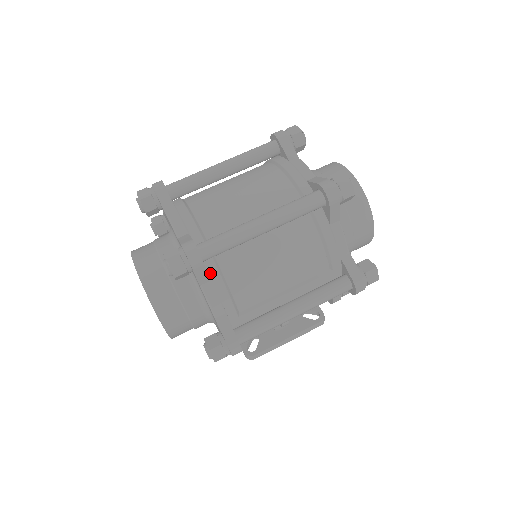
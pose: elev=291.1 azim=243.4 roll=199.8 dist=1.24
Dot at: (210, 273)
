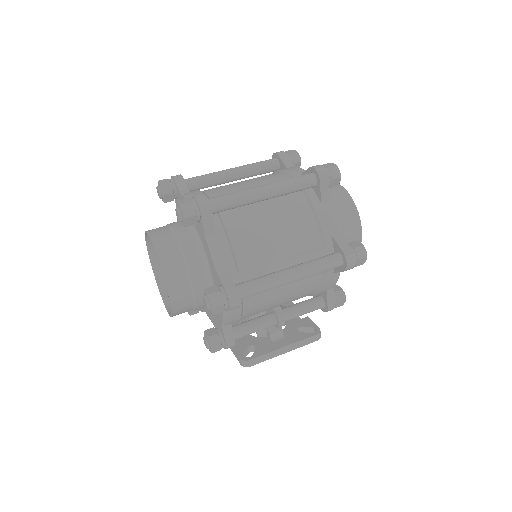
Dot at: (215, 227)
